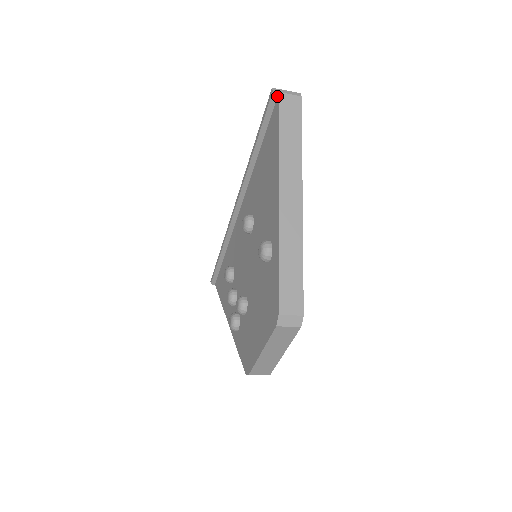
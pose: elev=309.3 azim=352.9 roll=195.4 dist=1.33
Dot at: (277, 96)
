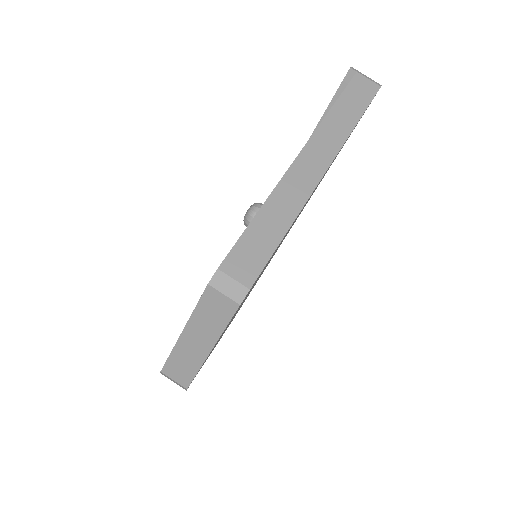
Dot at: (353, 76)
